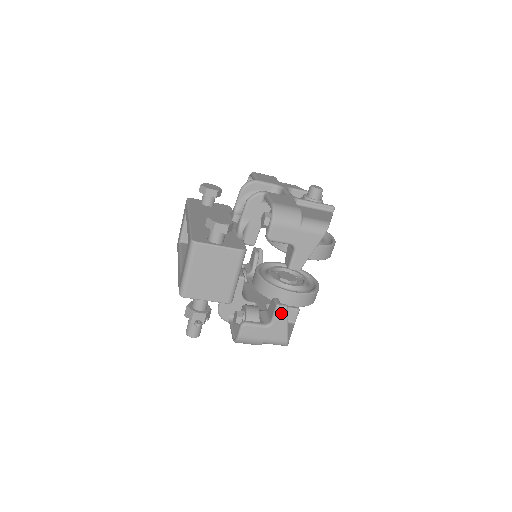
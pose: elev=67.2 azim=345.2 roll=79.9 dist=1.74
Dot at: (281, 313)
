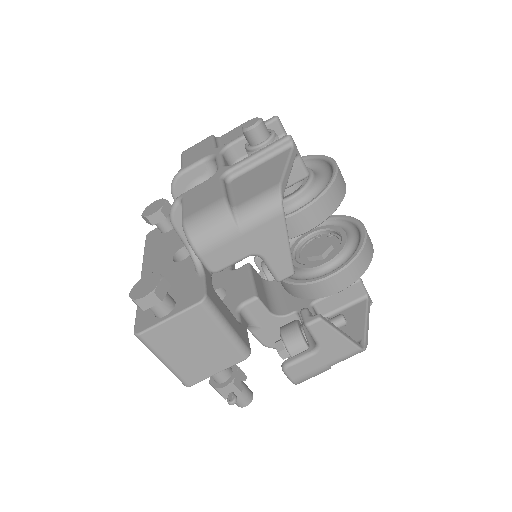
Dot at: (319, 329)
